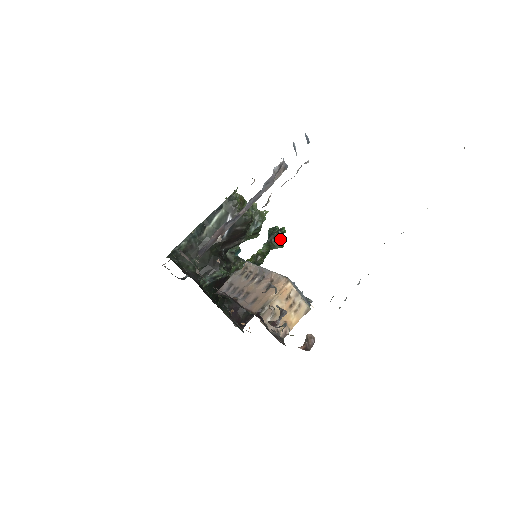
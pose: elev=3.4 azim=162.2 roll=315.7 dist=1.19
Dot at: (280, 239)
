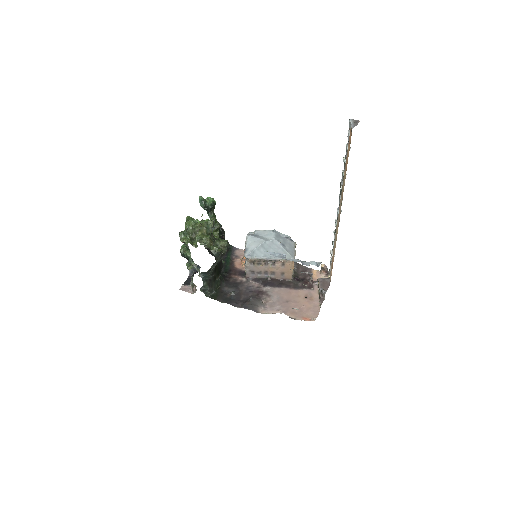
Dot at: occluded
